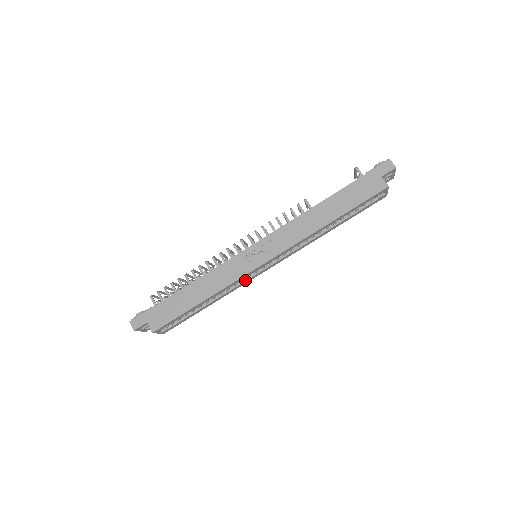
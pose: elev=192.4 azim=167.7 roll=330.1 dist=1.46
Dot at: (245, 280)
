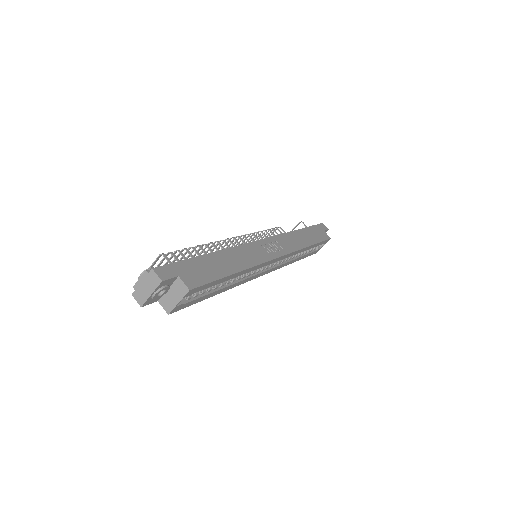
Dot at: (250, 276)
